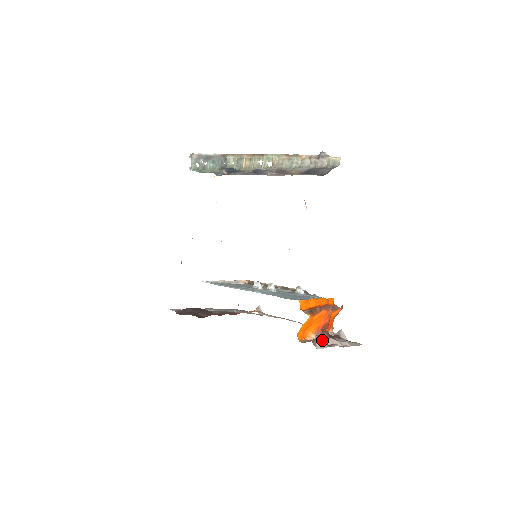
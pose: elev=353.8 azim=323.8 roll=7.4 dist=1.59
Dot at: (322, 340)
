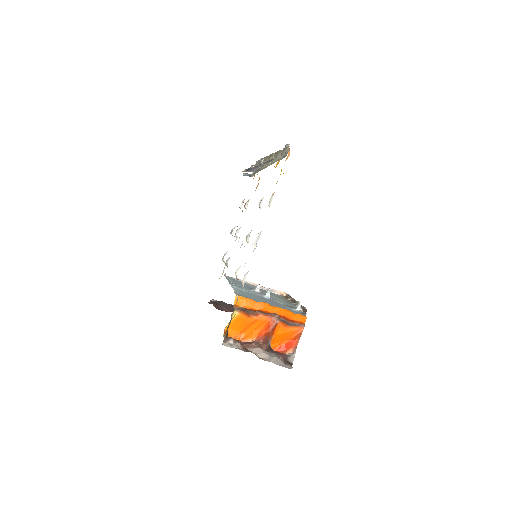
Dot at: (249, 345)
